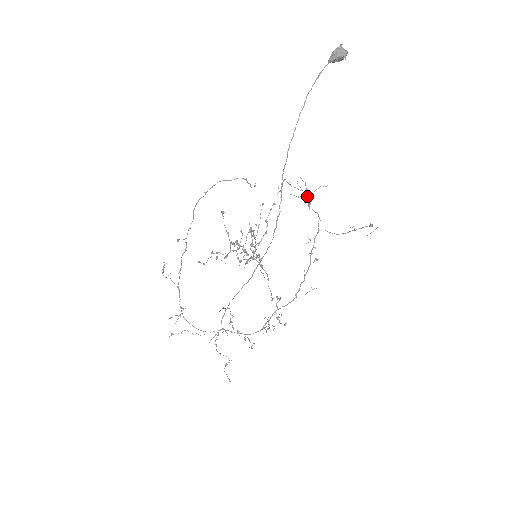
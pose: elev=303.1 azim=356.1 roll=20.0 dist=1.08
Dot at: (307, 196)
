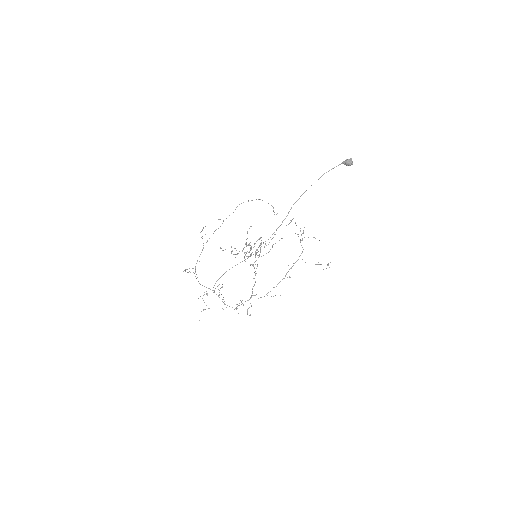
Dot at: occluded
